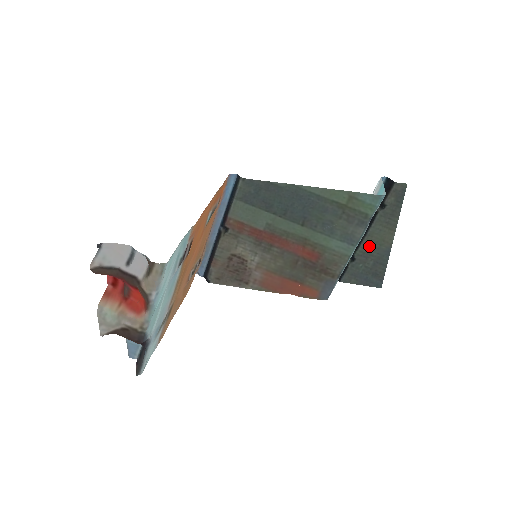
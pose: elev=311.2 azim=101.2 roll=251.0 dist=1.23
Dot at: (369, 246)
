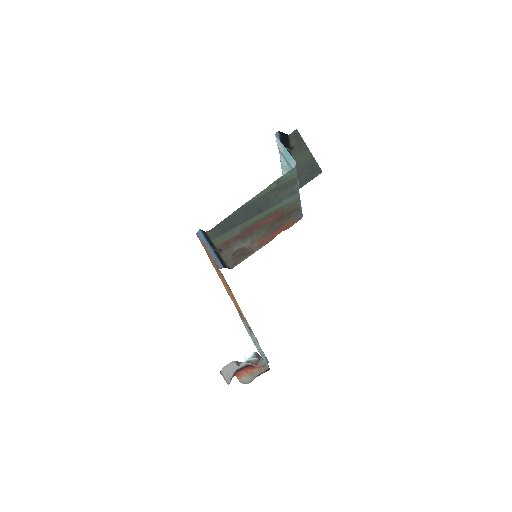
Dot at: (299, 167)
